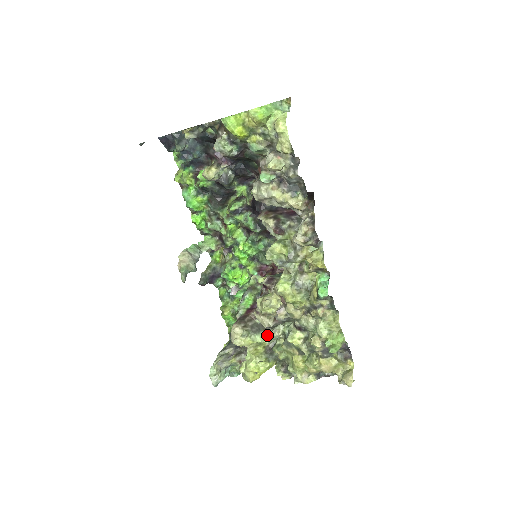
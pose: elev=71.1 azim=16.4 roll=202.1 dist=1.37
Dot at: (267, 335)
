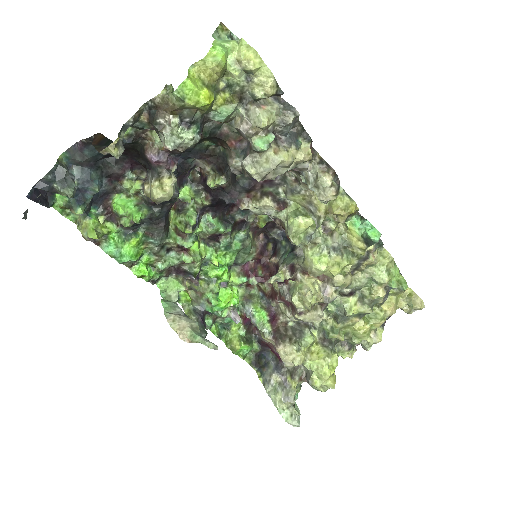
Dot at: (311, 329)
